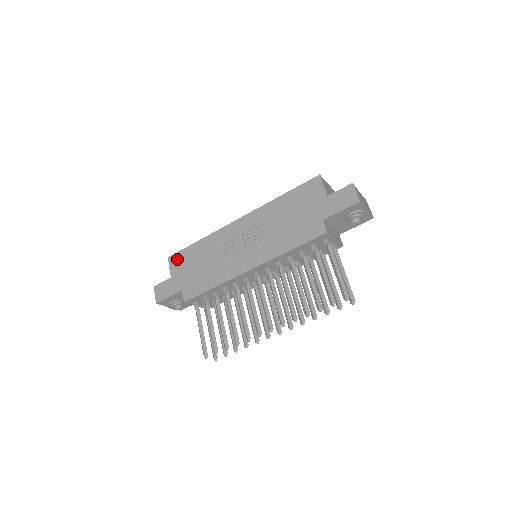
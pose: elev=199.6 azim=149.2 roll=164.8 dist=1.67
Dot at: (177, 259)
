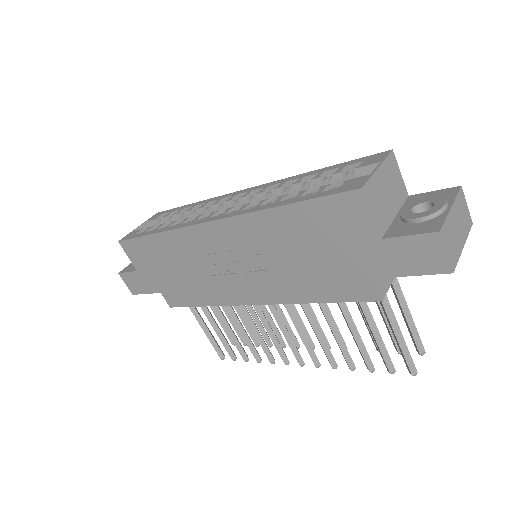
Dot at: (133, 250)
